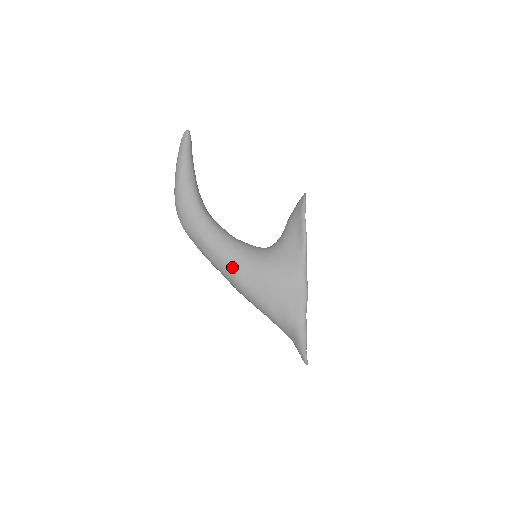
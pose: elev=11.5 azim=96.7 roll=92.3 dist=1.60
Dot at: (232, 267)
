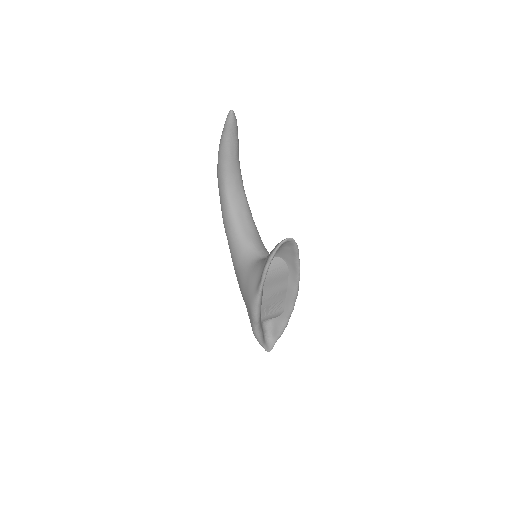
Dot at: (231, 256)
